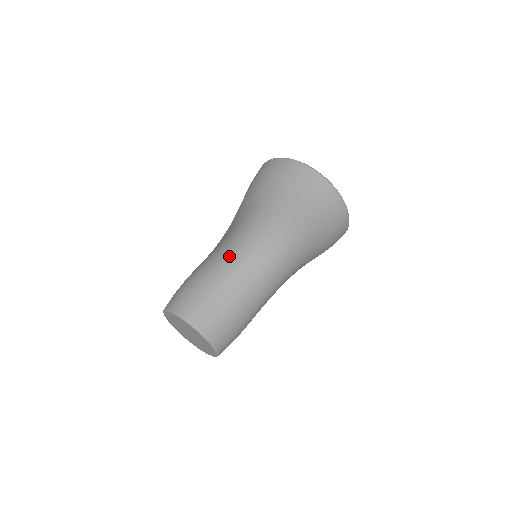
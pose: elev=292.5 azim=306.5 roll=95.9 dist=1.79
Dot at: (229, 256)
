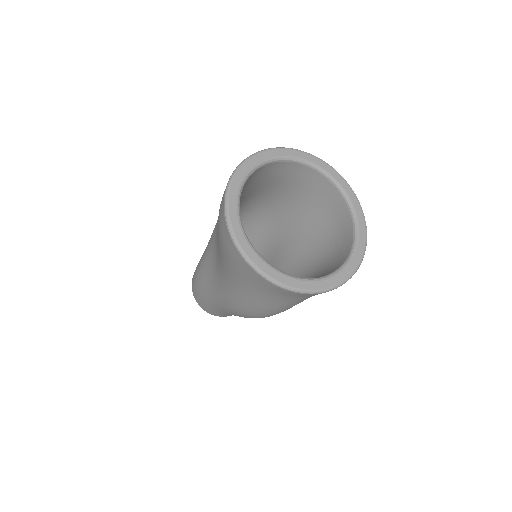
Dot at: (222, 307)
